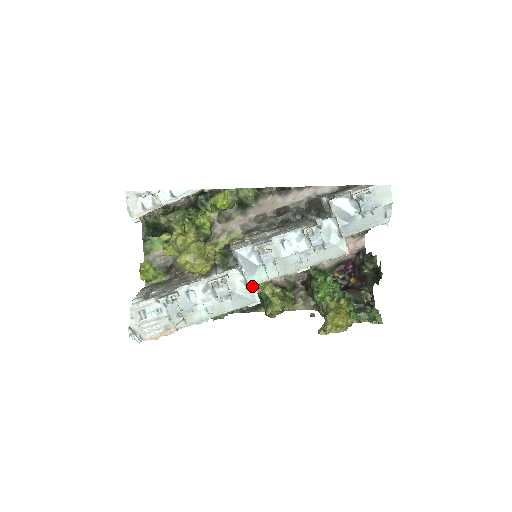
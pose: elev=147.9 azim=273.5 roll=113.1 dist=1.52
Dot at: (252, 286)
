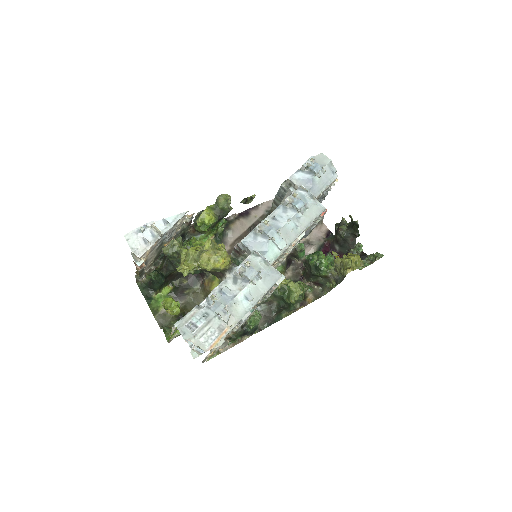
Dot at: (271, 263)
